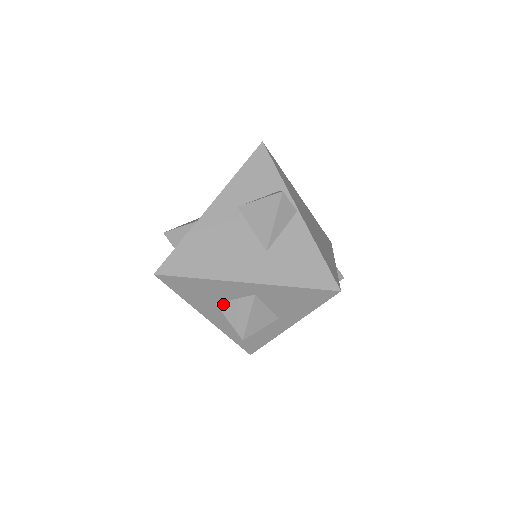
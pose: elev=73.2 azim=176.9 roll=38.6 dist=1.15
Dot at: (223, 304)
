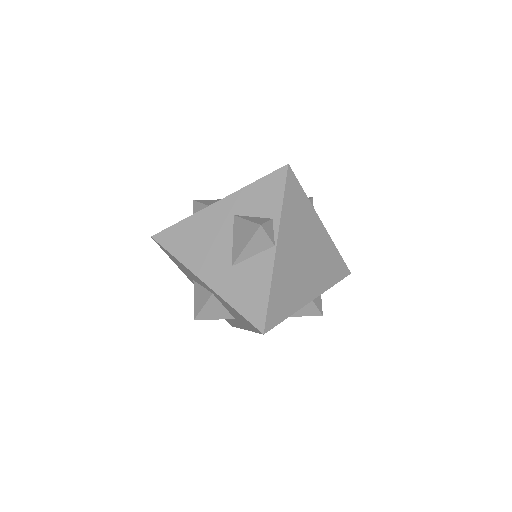
Dot at: (196, 284)
